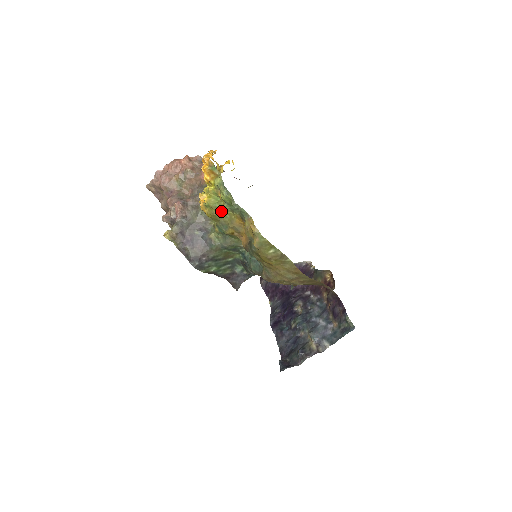
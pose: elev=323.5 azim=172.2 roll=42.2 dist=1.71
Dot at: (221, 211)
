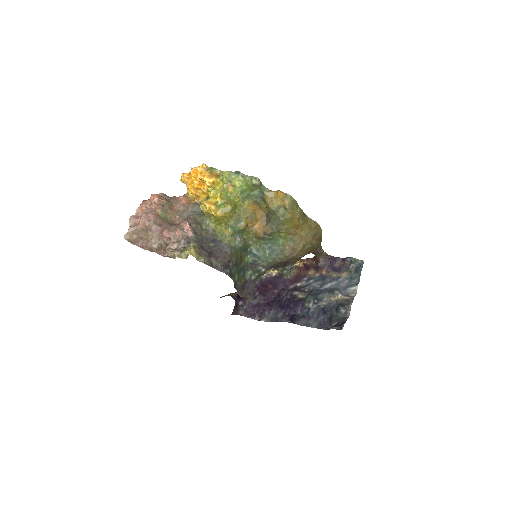
Dot at: (234, 205)
